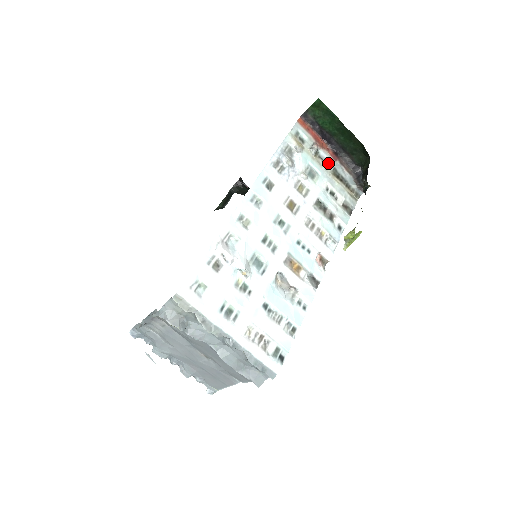
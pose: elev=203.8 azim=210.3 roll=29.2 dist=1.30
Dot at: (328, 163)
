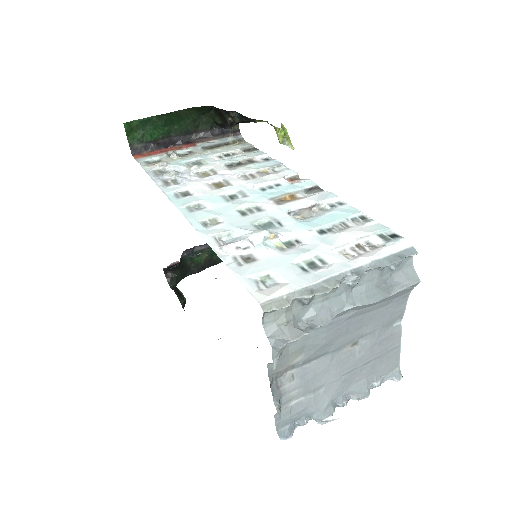
Dot at: (194, 151)
